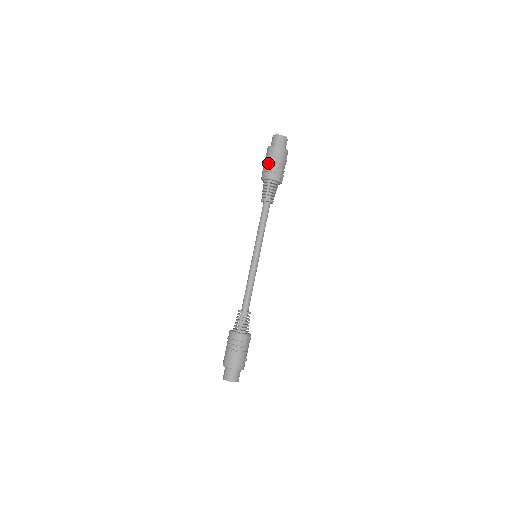
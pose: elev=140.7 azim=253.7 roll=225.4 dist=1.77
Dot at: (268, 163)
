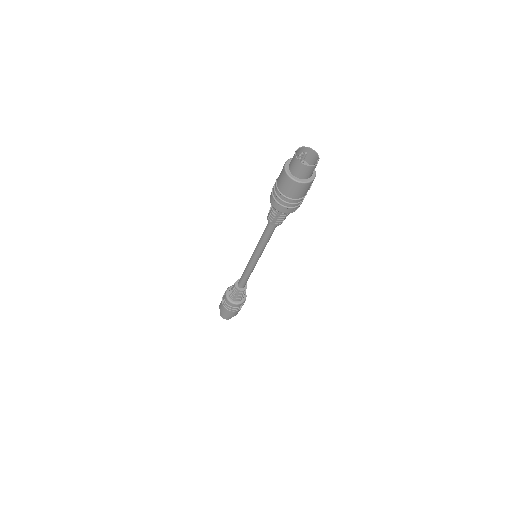
Dot at: (280, 195)
